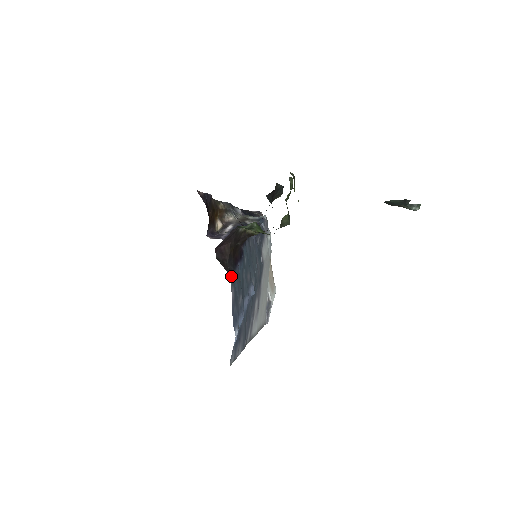
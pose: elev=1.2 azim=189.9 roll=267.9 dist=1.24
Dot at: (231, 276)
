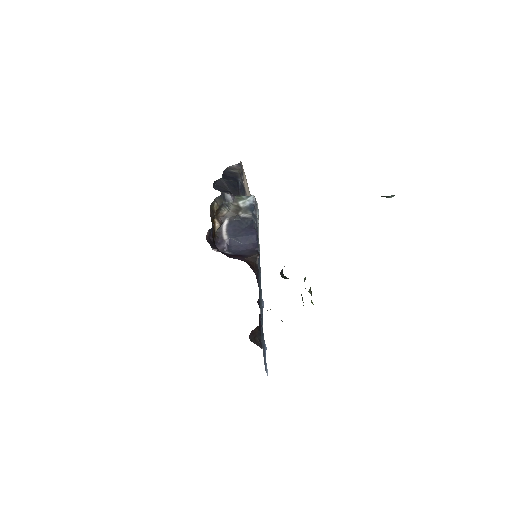
Dot at: occluded
